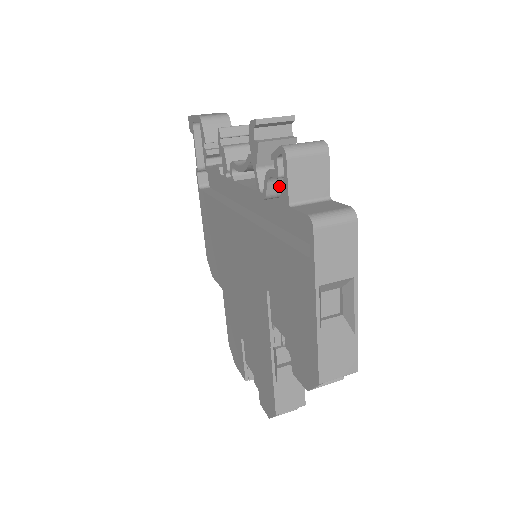
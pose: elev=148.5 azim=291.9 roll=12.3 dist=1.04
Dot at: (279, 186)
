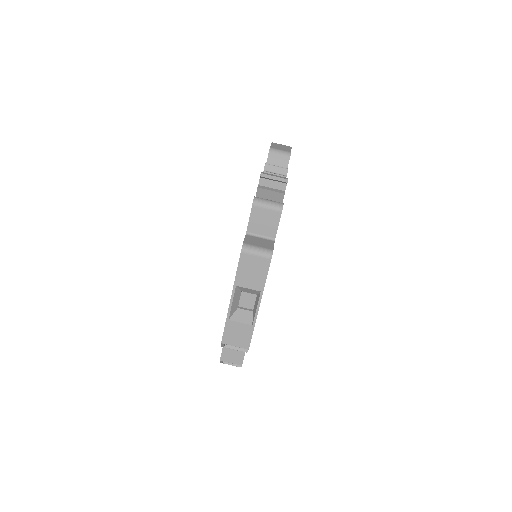
Dot at: occluded
